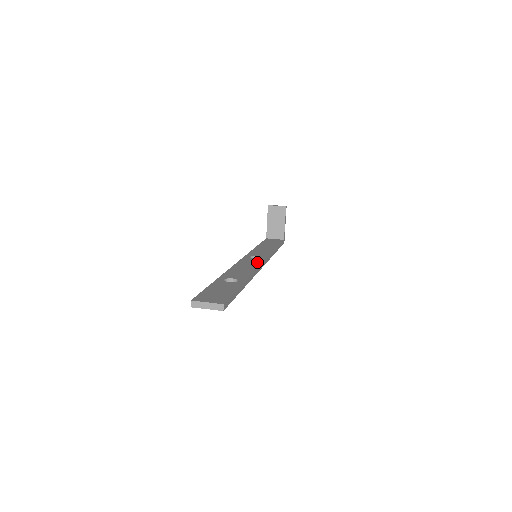
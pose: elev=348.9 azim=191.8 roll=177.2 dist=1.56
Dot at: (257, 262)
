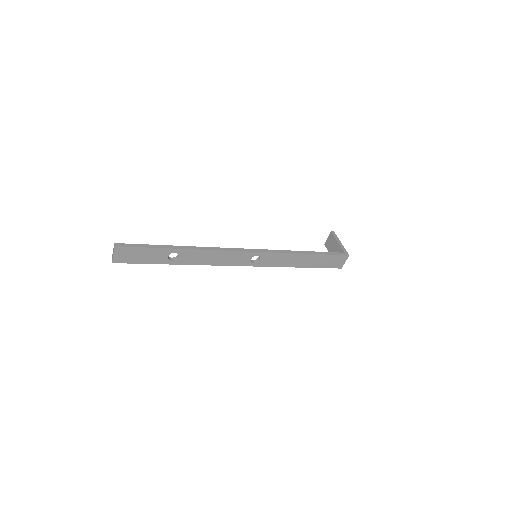
Dot at: occluded
